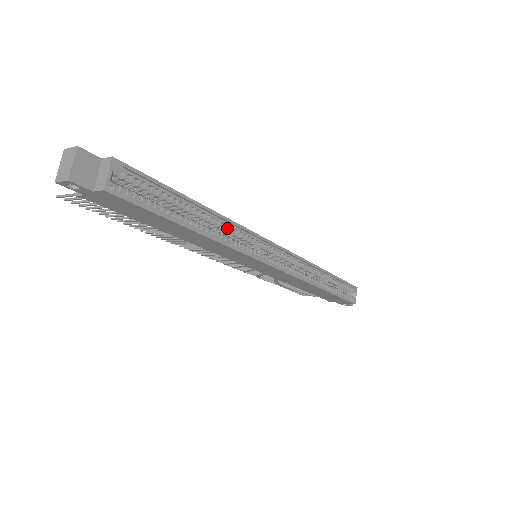
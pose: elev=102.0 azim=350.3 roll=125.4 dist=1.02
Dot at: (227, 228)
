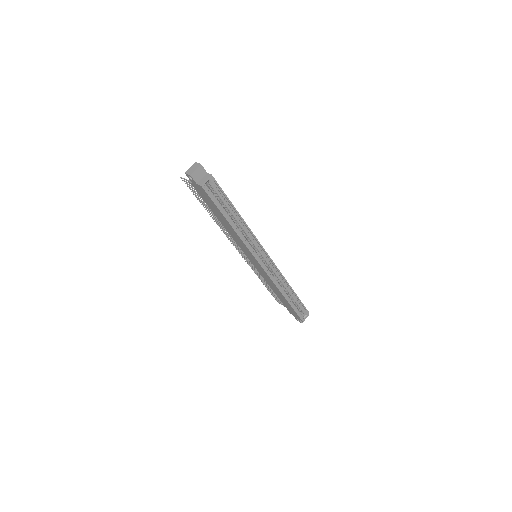
Dot at: (246, 231)
